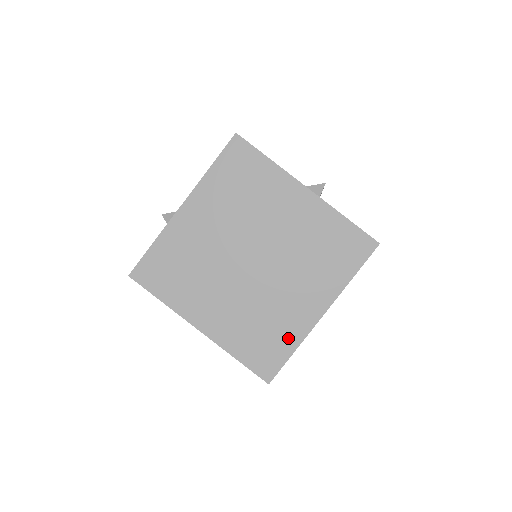
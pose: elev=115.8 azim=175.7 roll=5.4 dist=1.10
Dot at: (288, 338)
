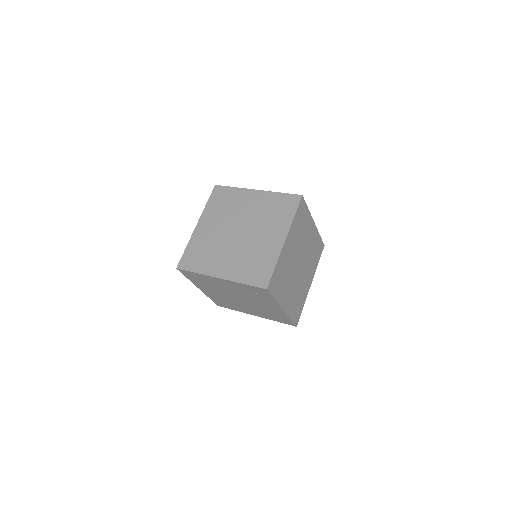
Dot at: (270, 260)
